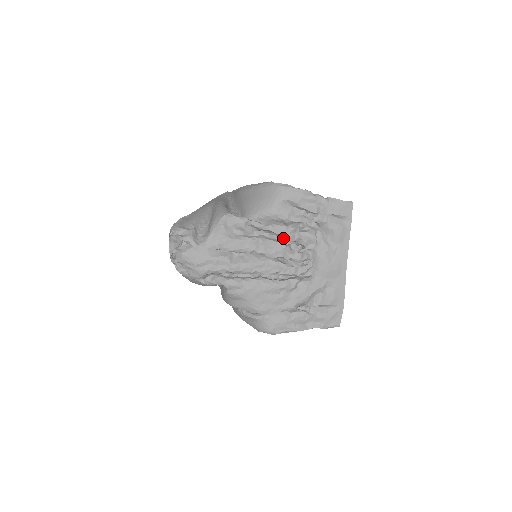
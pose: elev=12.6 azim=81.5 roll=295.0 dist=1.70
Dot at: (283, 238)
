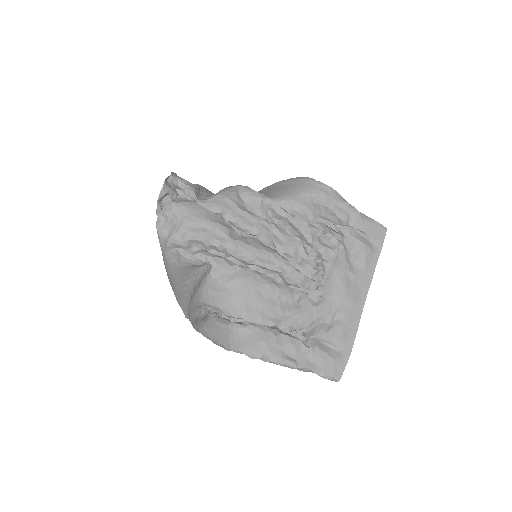
Dot at: (298, 238)
